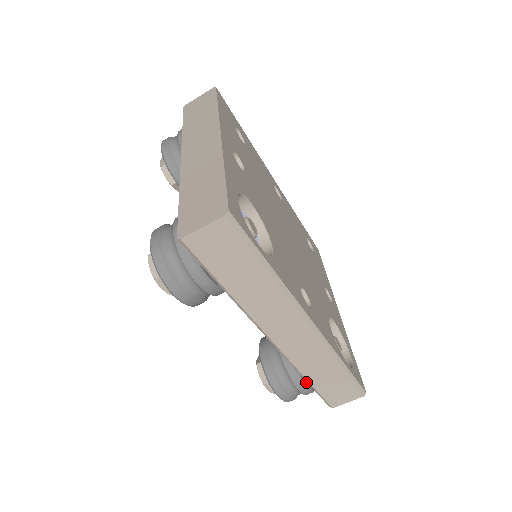
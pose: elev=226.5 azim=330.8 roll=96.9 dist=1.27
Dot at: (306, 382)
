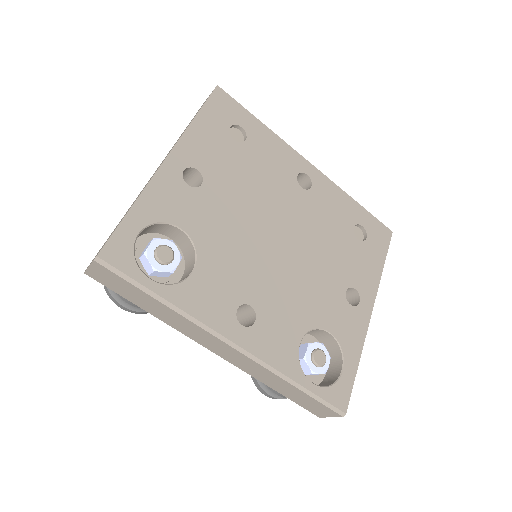
Dot at: occluded
